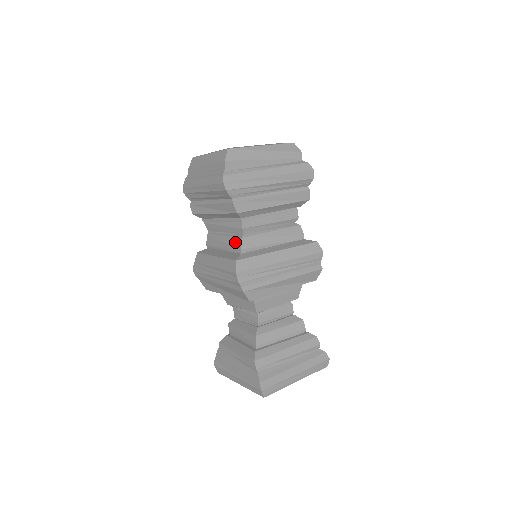
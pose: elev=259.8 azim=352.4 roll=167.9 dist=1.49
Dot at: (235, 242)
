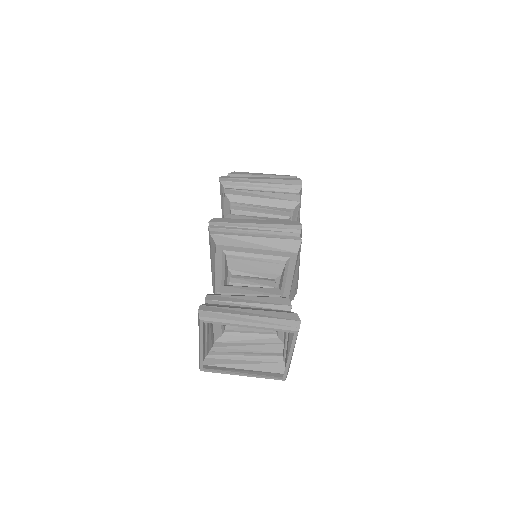
Dot at: occluded
